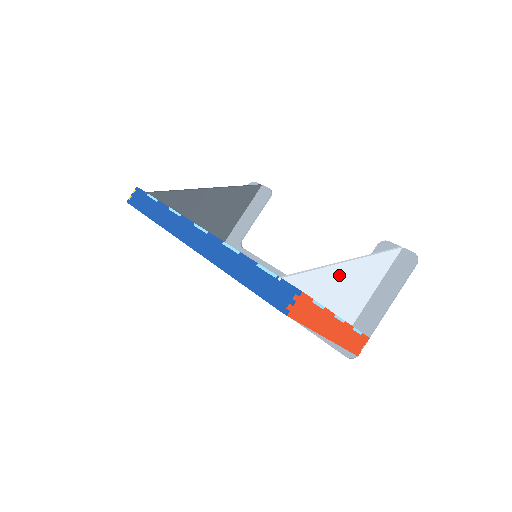
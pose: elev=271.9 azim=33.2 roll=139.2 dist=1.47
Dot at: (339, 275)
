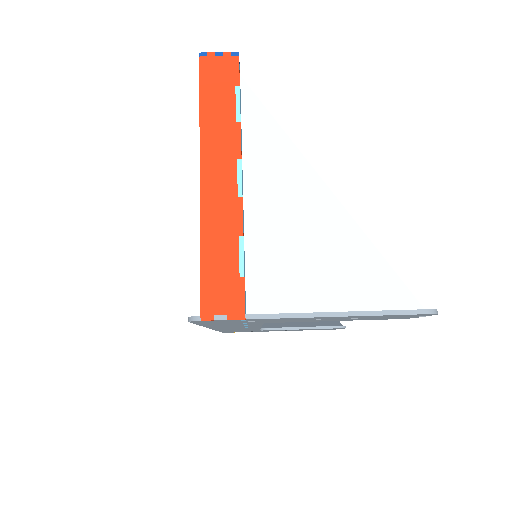
Dot at: (299, 184)
